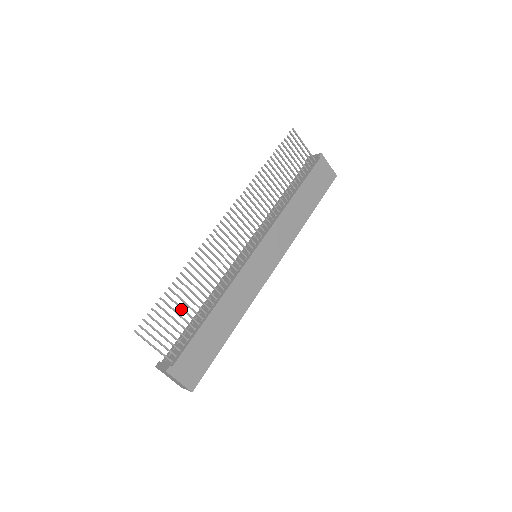
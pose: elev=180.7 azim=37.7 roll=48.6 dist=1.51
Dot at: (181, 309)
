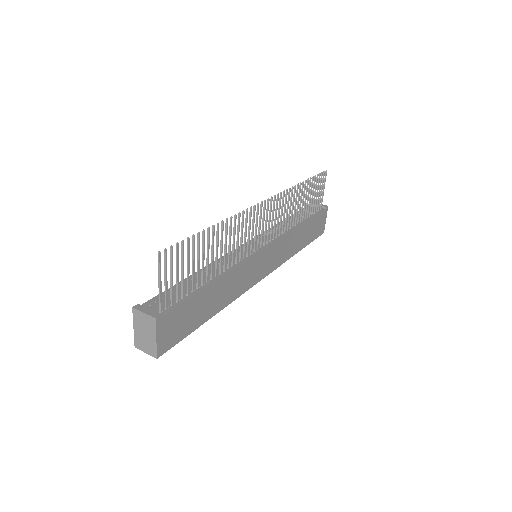
Dot at: (197, 261)
